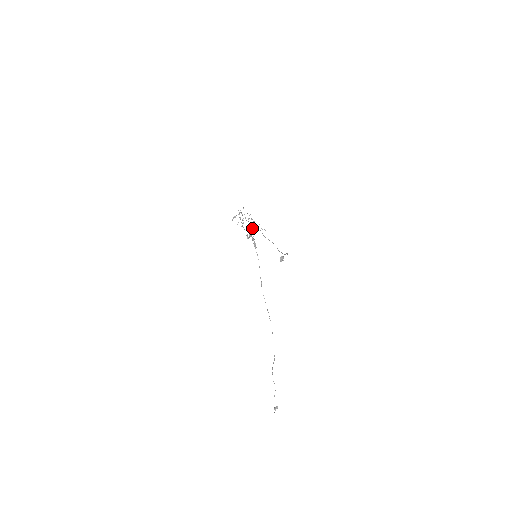
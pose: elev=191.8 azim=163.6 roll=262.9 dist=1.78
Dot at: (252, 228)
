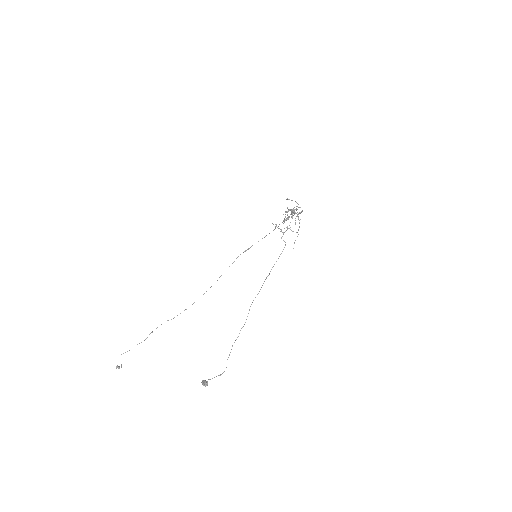
Dot at: occluded
